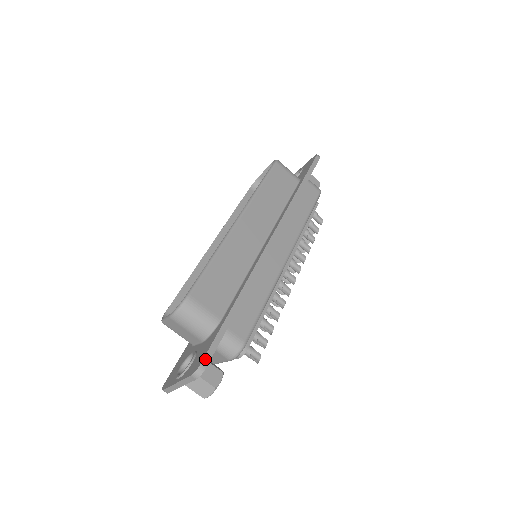
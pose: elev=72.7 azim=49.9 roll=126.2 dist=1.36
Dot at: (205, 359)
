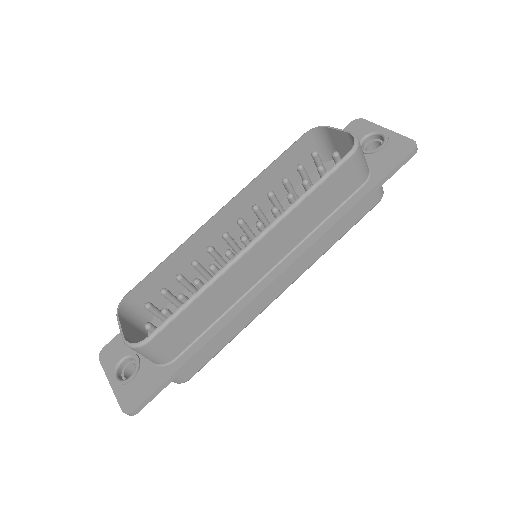
Dot at: (140, 406)
